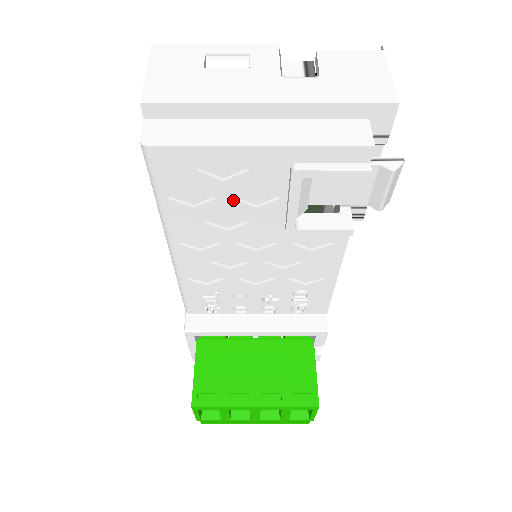
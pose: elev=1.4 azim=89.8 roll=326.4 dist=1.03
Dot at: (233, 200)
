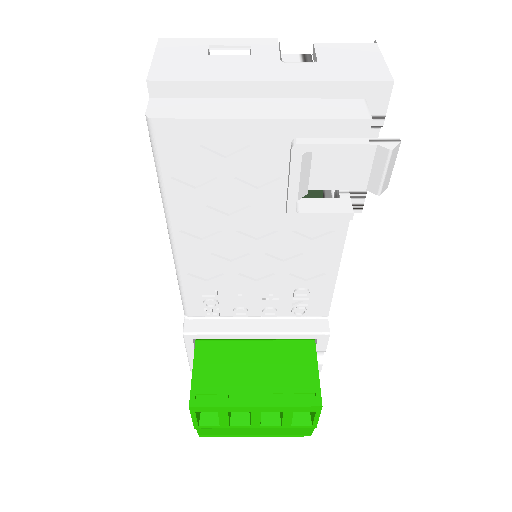
Dot at: (234, 180)
